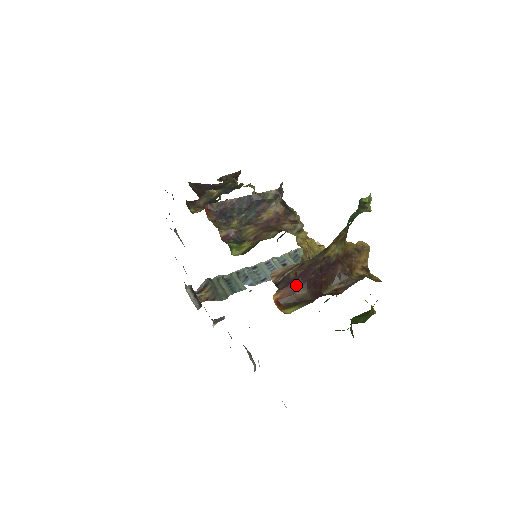
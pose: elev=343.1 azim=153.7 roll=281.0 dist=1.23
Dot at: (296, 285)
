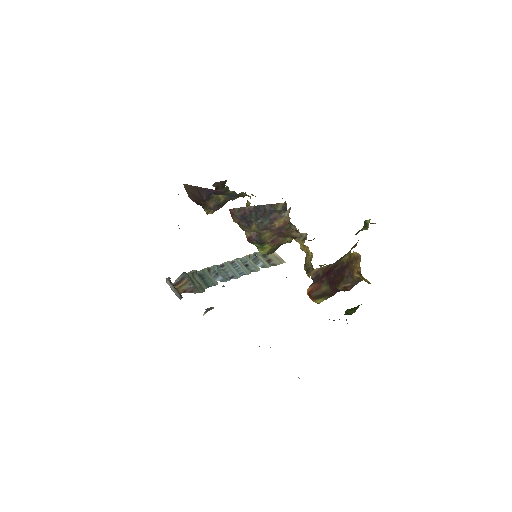
Dot at: (322, 282)
